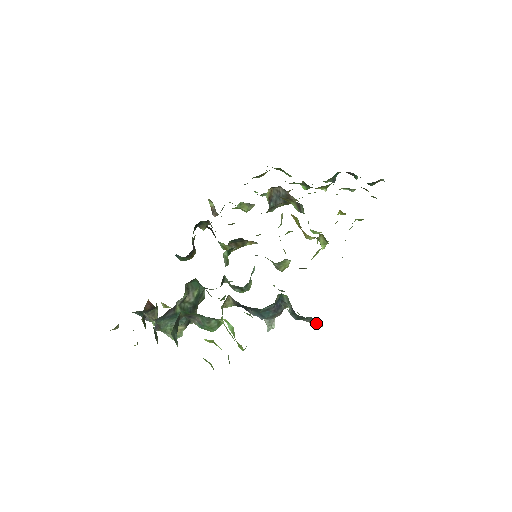
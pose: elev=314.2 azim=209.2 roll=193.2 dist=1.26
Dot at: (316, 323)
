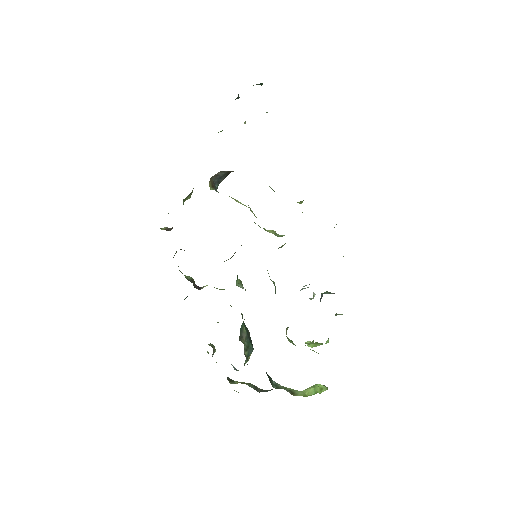
Dot at: occluded
